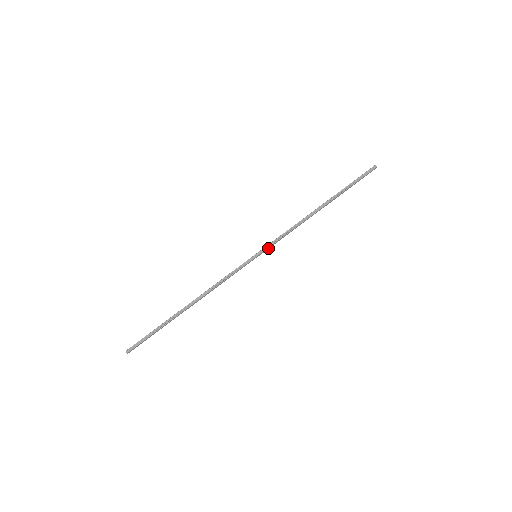
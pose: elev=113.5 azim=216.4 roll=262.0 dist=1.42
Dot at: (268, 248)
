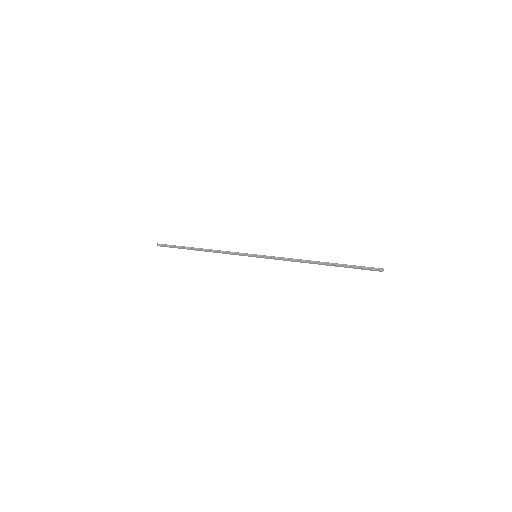
Dot at: (266, 258)
